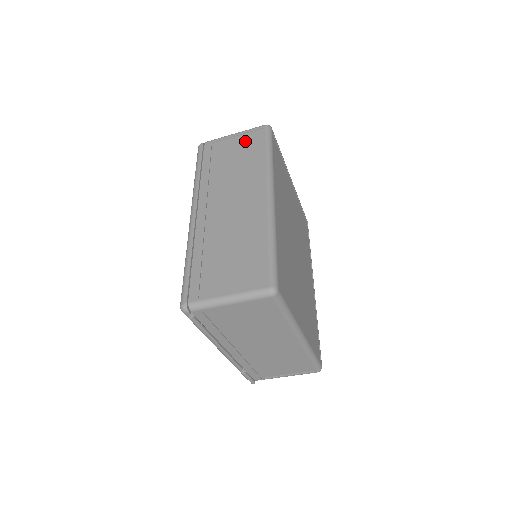
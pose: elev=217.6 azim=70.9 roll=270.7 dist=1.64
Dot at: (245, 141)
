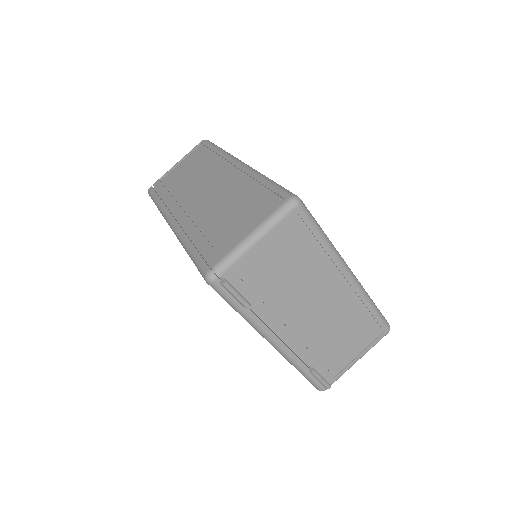
Dot at: (190, 158)
